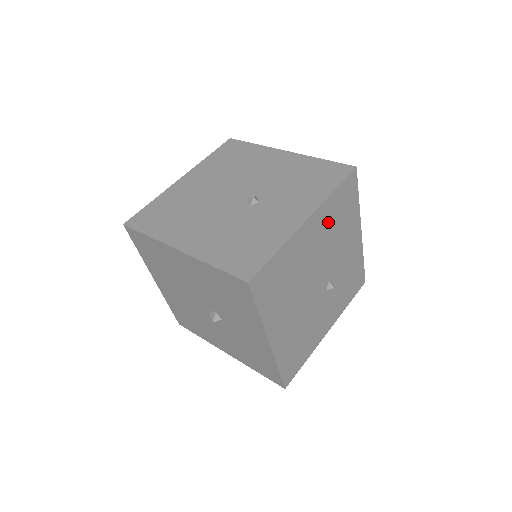
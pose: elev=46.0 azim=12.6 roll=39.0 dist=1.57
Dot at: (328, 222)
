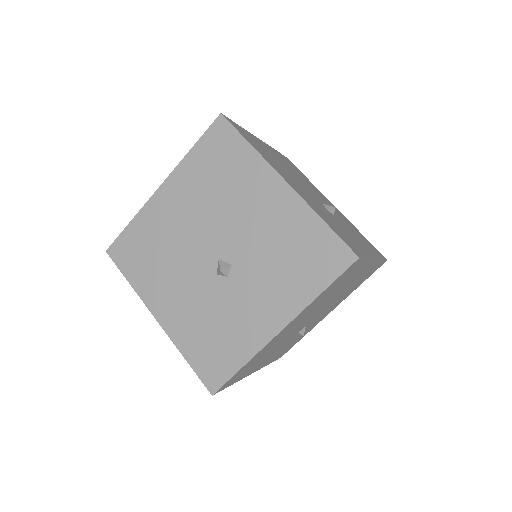
Dot at: (360, 278)
